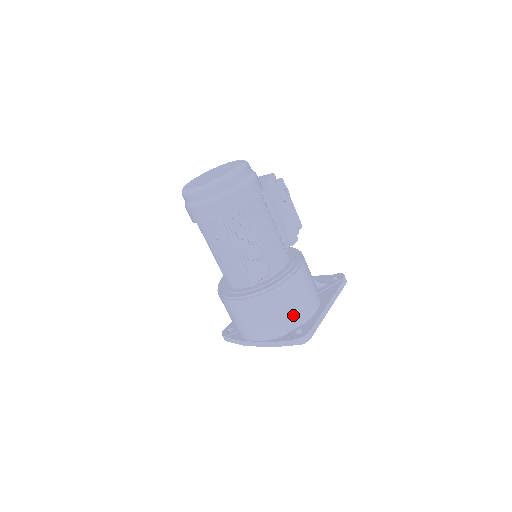
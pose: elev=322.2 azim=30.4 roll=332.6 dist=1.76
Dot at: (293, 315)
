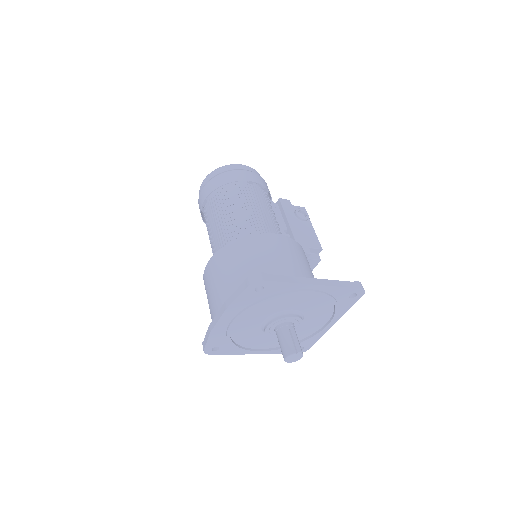
Dot at: (258, 271)
